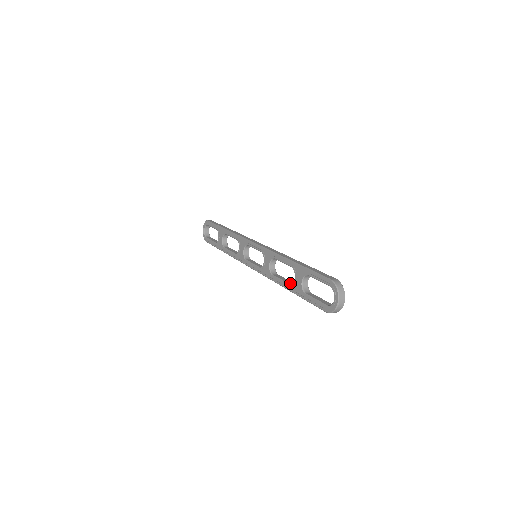
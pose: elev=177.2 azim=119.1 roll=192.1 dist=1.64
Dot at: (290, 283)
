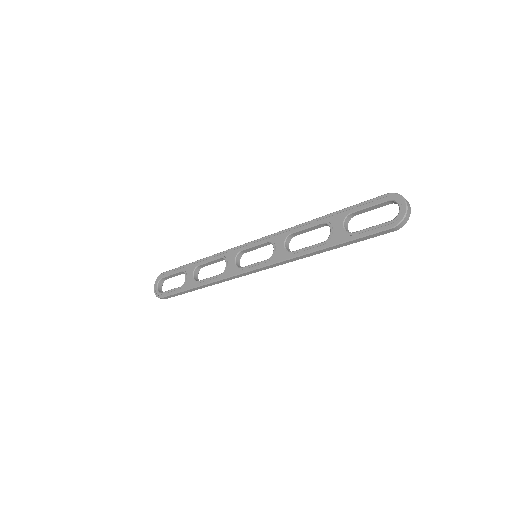
Dot at: (323, 242)
